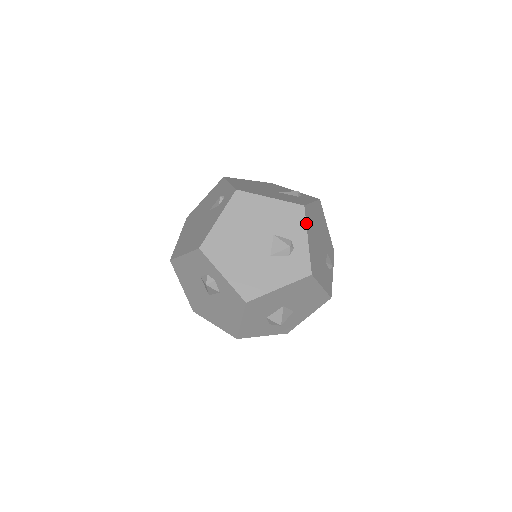
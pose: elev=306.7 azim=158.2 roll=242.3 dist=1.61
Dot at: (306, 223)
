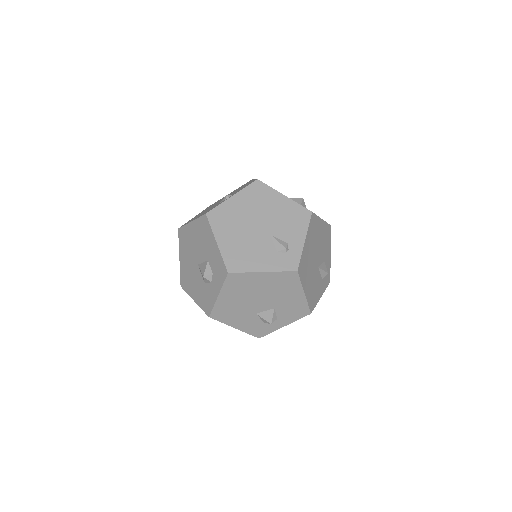
Dot at: occluded
